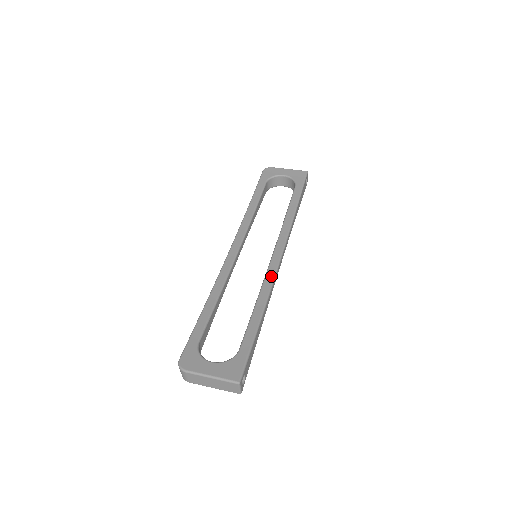
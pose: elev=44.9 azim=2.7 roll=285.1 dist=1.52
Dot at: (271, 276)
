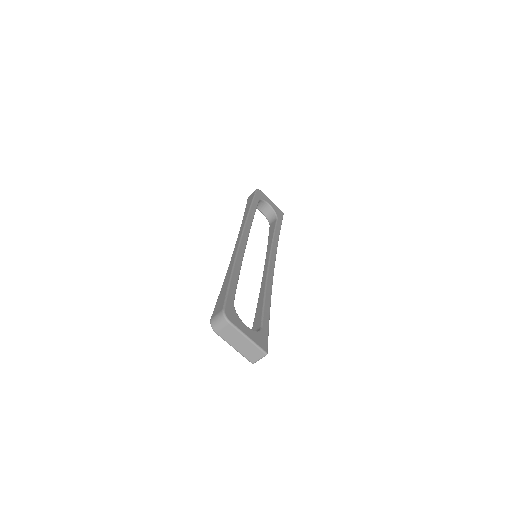
Dot at: (271, 280)
